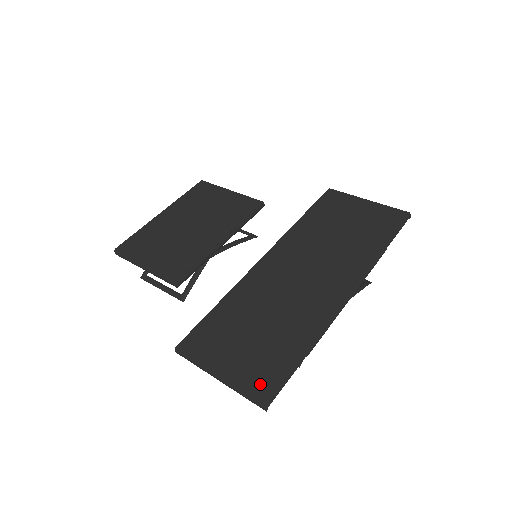
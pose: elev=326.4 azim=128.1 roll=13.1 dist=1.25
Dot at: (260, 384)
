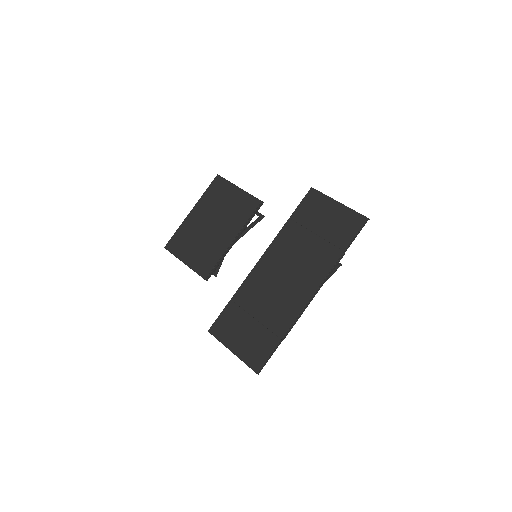
Dot at: (255, 360)
